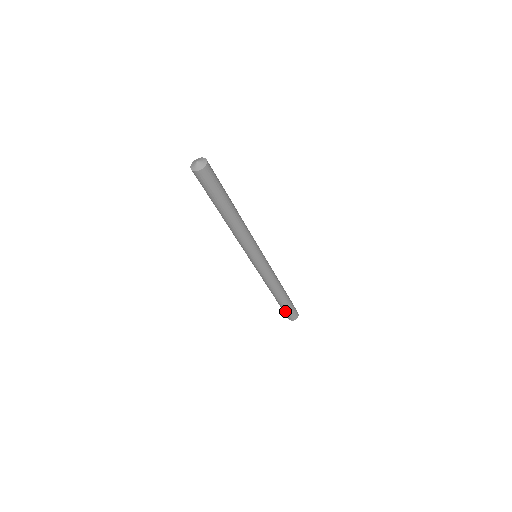
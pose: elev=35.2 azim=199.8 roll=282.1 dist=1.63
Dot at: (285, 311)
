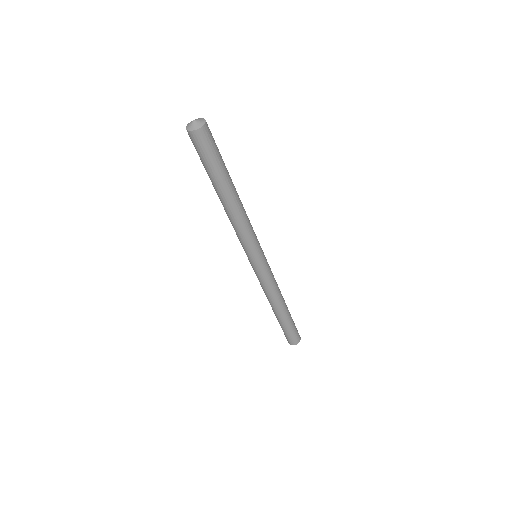
Dot at: (283, 330)
